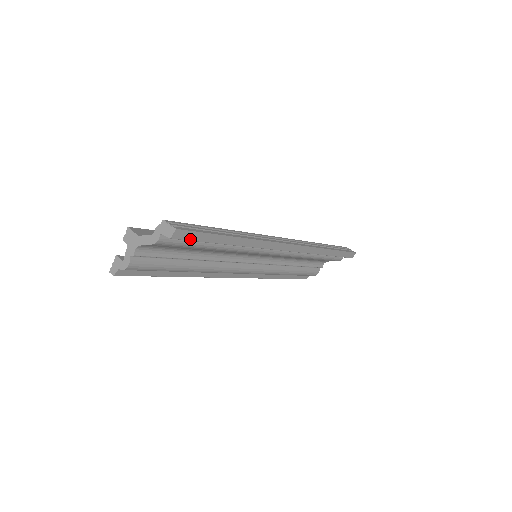
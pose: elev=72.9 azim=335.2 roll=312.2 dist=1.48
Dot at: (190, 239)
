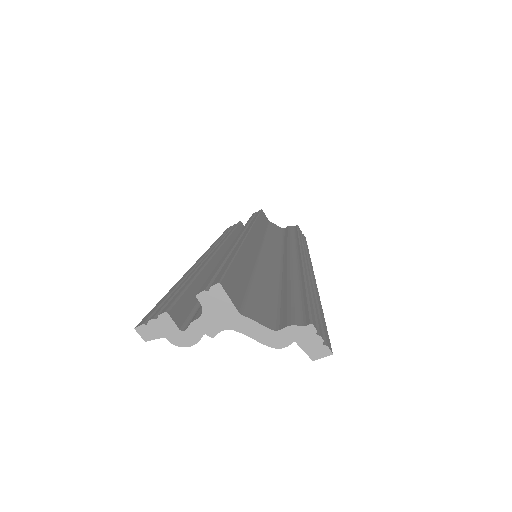
Dot at: occluded
